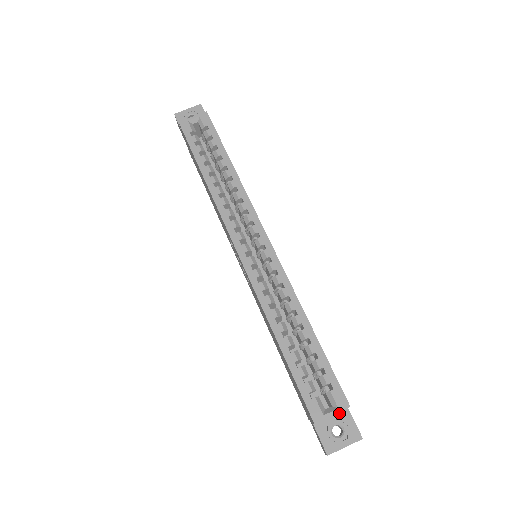
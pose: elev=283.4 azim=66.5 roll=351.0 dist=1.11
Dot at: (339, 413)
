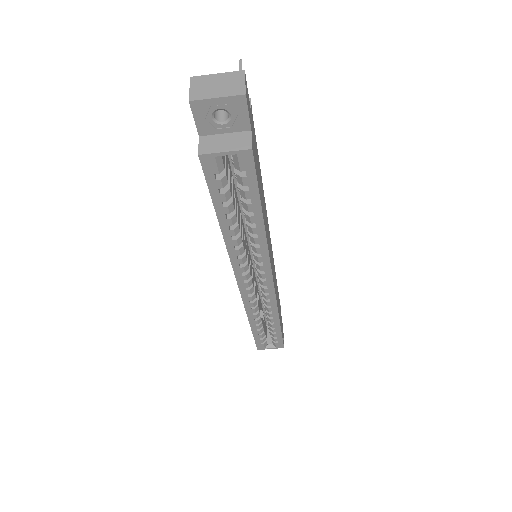
Dot at: occluded
